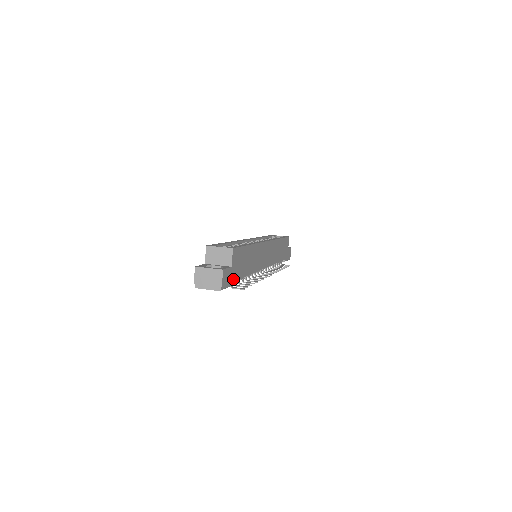
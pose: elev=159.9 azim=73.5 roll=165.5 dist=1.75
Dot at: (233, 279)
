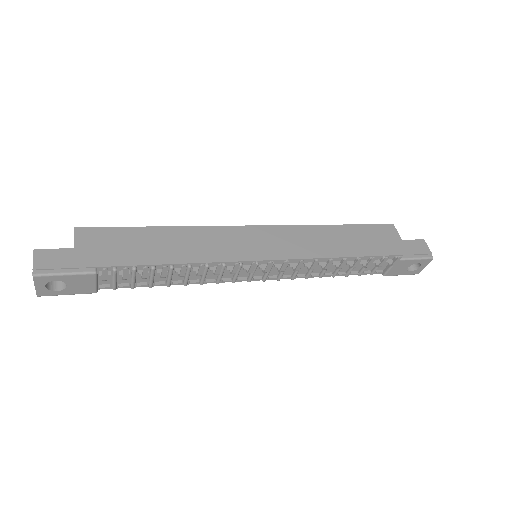
Dot at: (87, 264)
